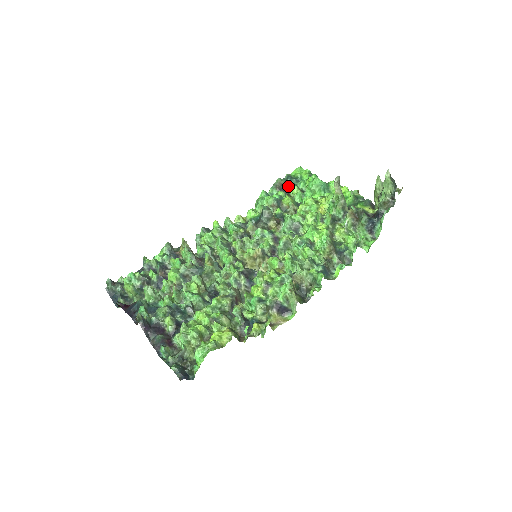
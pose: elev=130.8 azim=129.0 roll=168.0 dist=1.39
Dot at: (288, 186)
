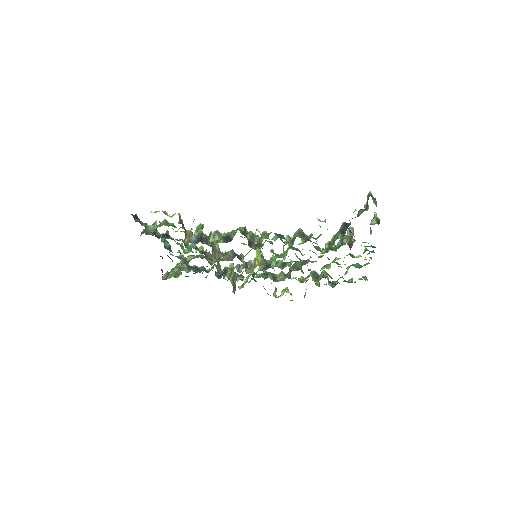
Dot at: occluded
